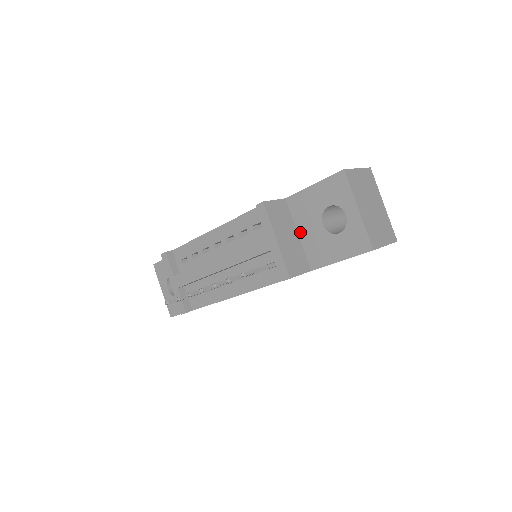
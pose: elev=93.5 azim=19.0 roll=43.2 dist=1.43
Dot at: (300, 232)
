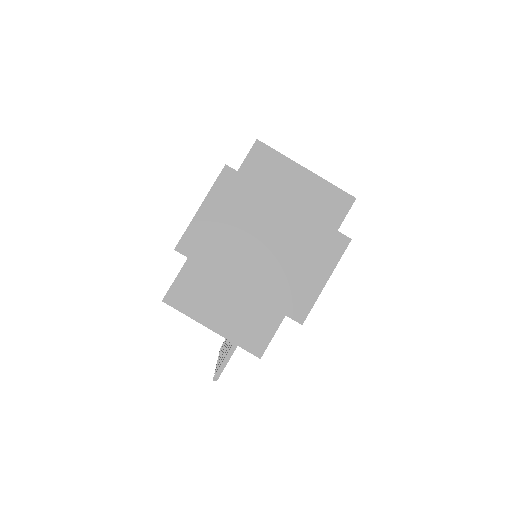
Dot at: occluded
